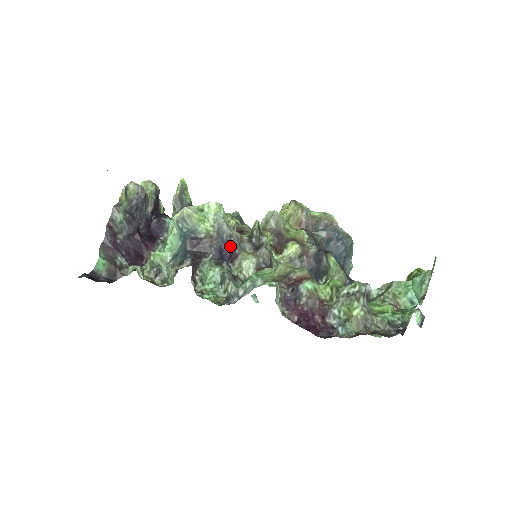
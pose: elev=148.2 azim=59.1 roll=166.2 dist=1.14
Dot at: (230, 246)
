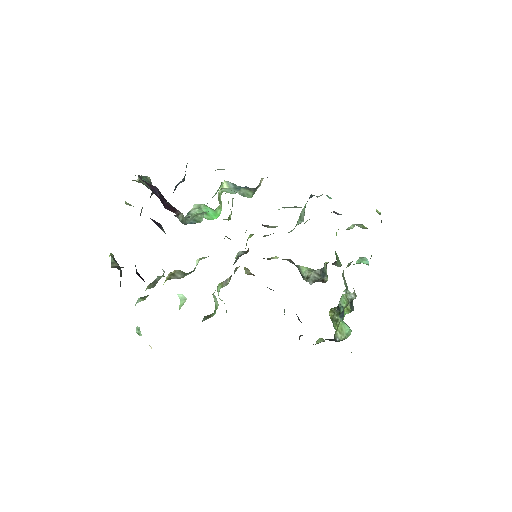
Dot at: occluded
